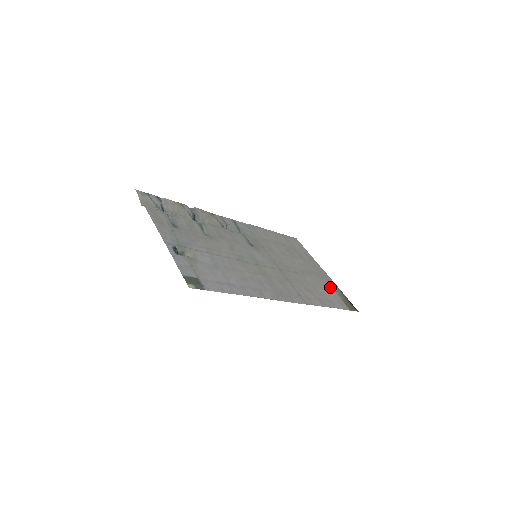
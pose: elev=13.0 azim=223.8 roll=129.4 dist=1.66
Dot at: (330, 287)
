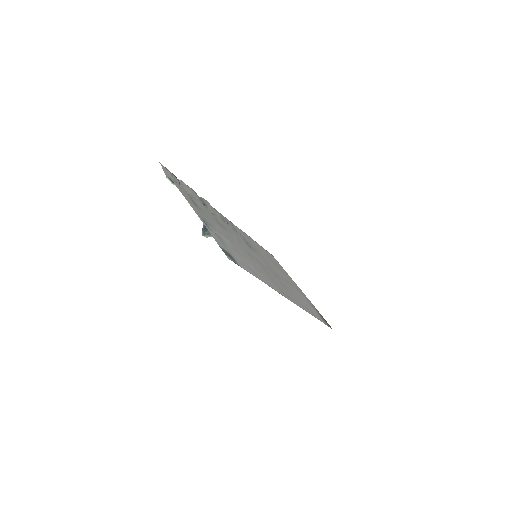
Dot at: (309, 303)
